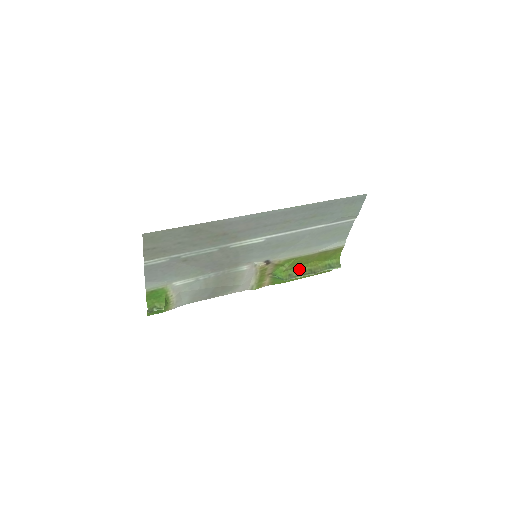
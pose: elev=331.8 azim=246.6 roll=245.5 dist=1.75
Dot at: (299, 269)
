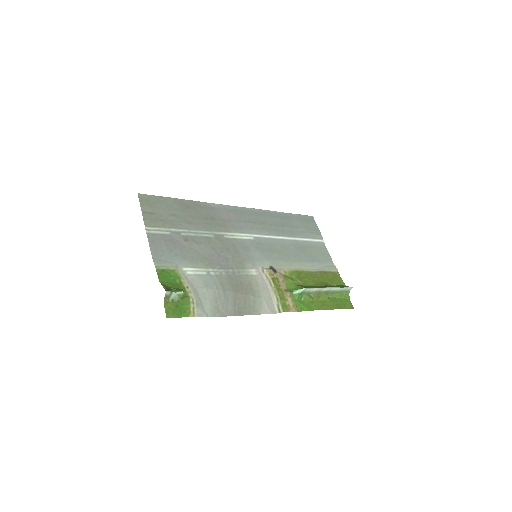
Dot at: (312, 286)
